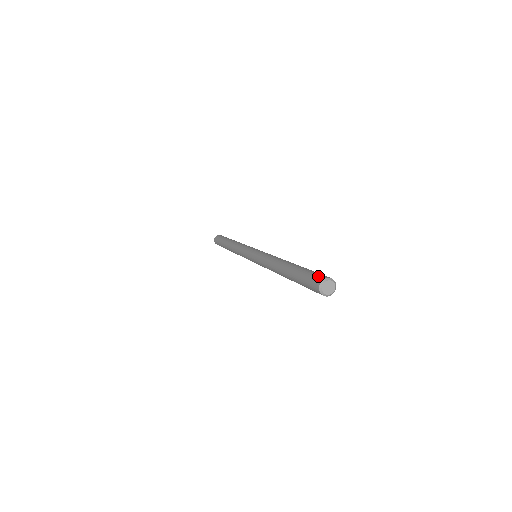
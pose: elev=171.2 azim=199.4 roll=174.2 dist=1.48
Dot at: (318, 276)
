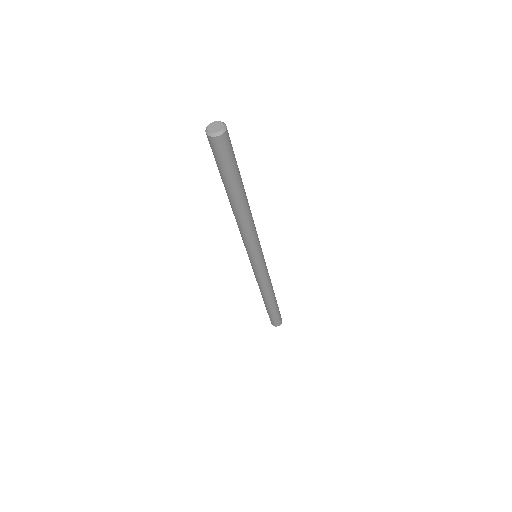
Dot at: occluded
